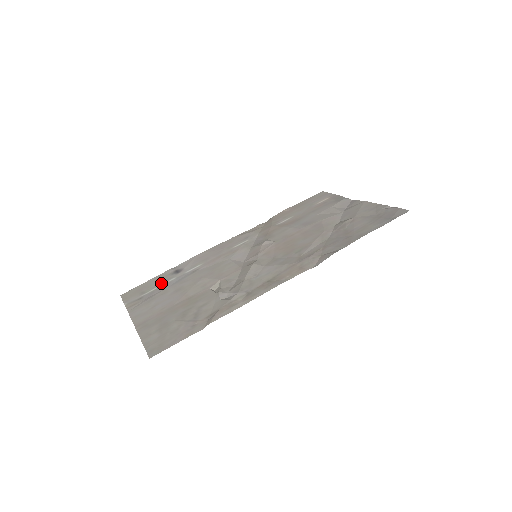
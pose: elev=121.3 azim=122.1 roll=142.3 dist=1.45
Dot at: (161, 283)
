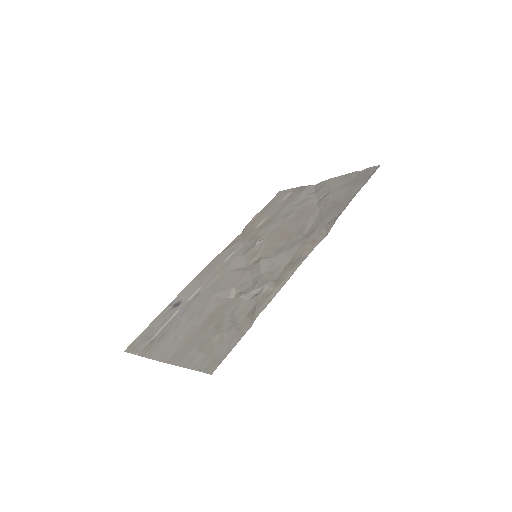
Dot at: (166, 320)
